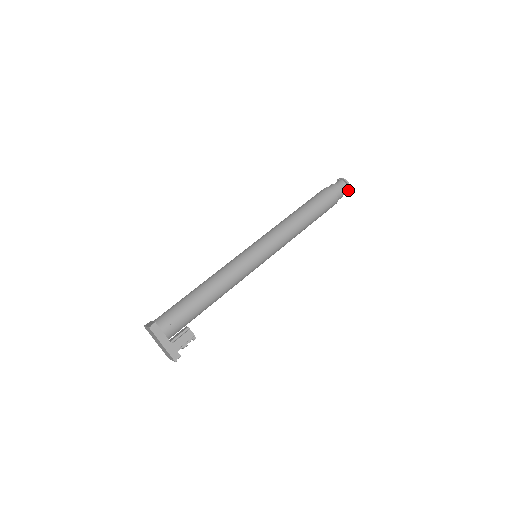
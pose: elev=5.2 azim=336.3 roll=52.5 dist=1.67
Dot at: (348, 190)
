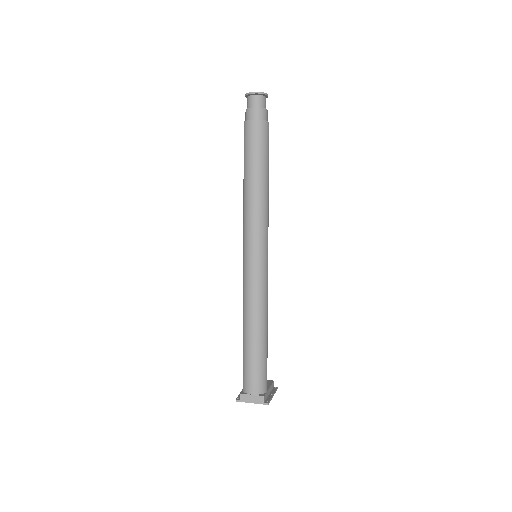
Dot at: occluded
